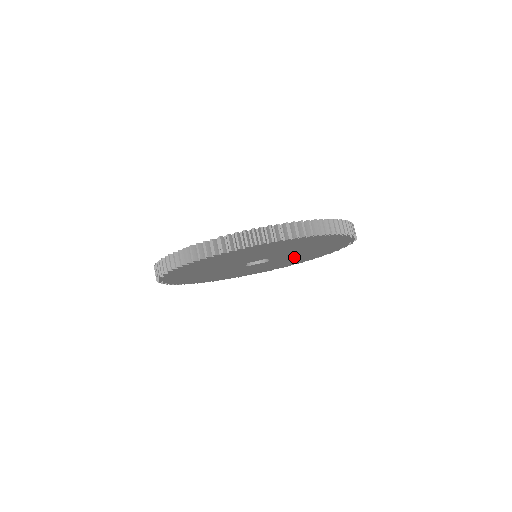
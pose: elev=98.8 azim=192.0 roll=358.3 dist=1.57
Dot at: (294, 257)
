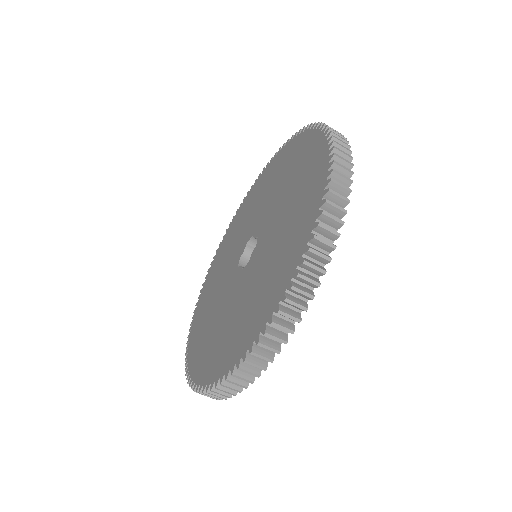
Dot at: occluded
